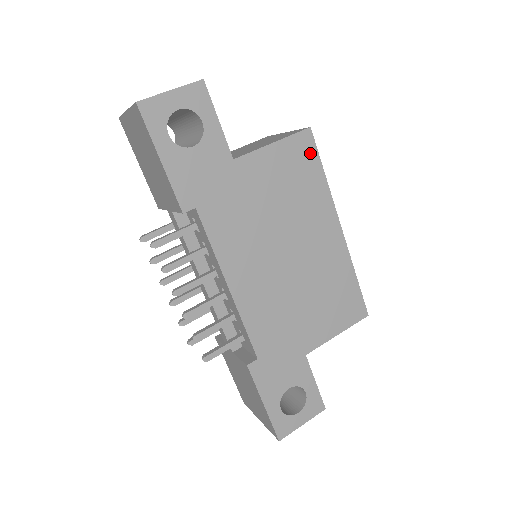
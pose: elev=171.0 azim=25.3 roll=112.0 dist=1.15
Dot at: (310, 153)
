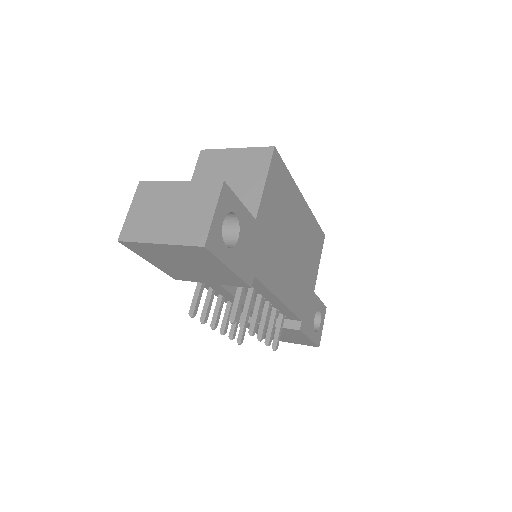
Dot at: (280, 166)
